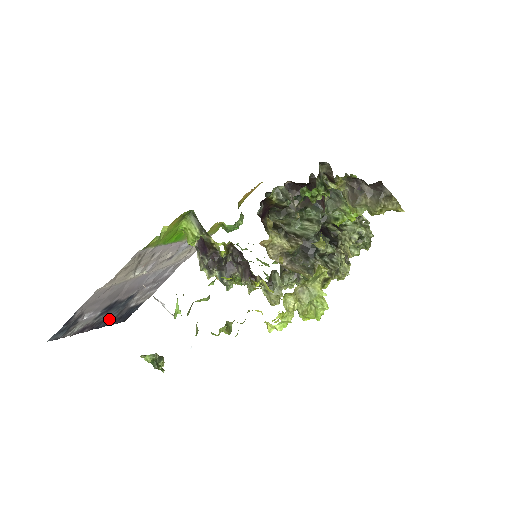
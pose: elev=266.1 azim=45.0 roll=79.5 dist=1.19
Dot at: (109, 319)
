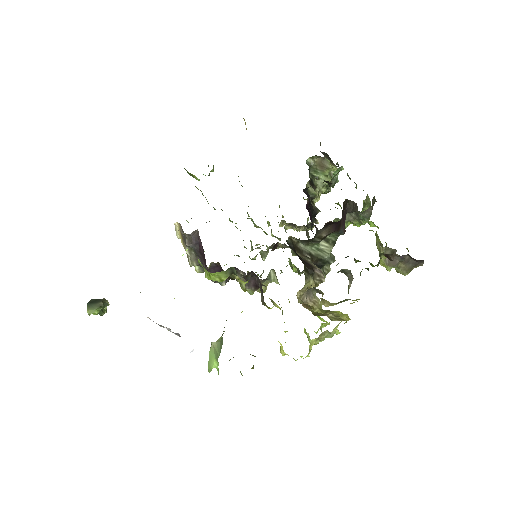
Dot at: occluded
